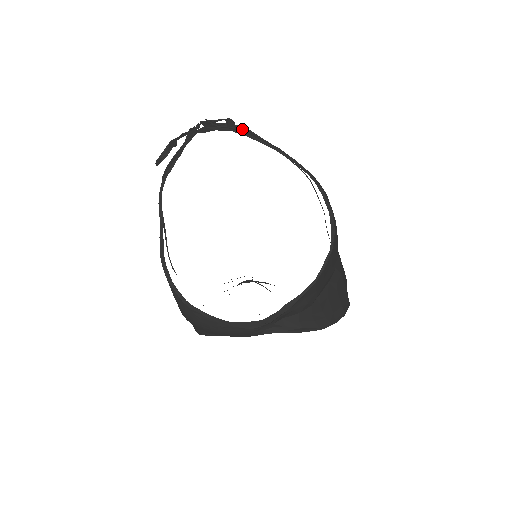
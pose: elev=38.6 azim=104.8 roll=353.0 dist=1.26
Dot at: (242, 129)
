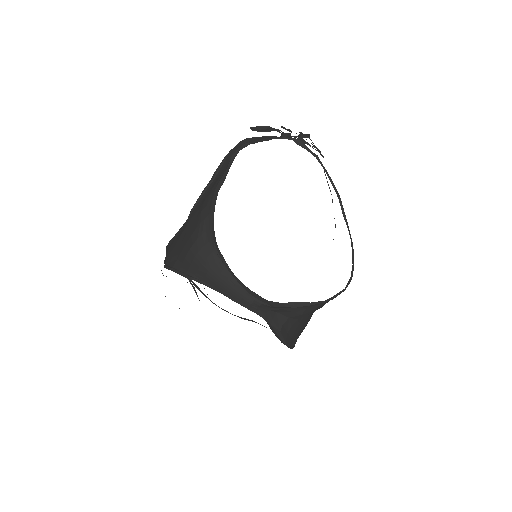
Dot at: occluded
